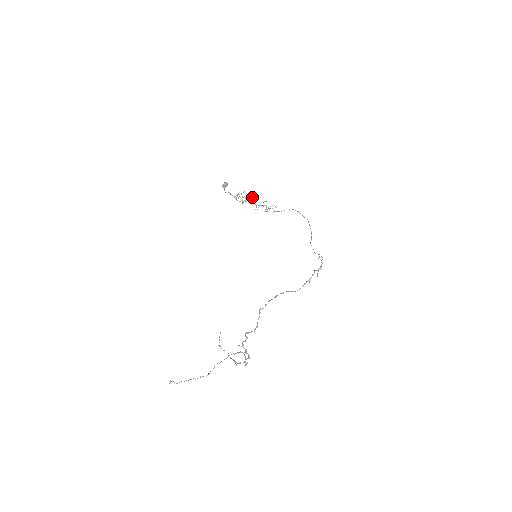
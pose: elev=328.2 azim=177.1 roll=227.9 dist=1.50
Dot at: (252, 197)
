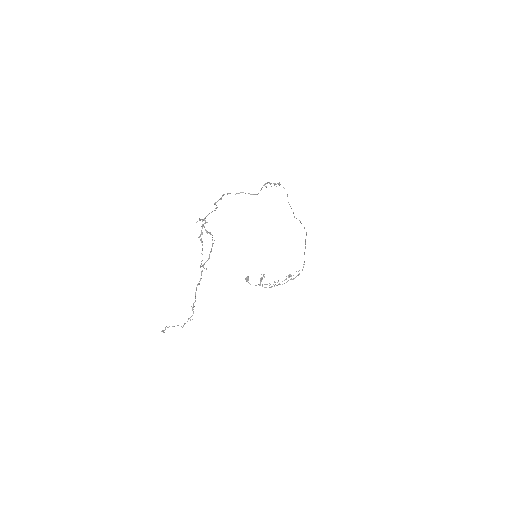
Dot at: (278, 281)
